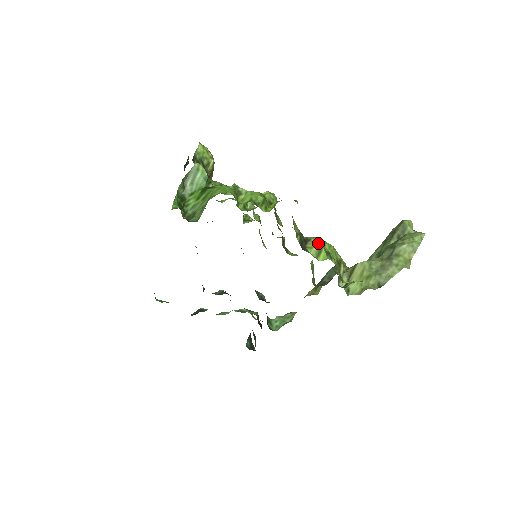
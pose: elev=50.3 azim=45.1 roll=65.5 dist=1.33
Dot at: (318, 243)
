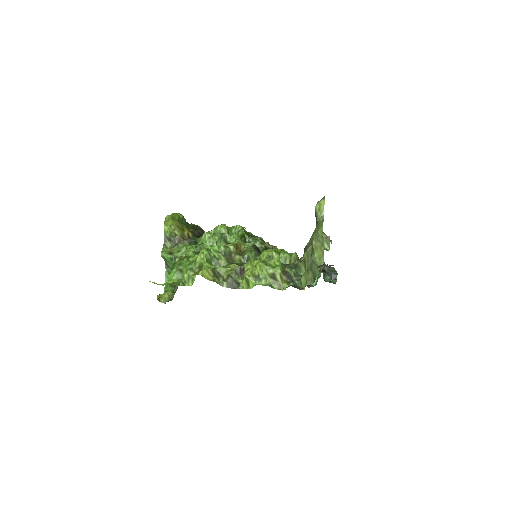
Dot at: (244, 276)
